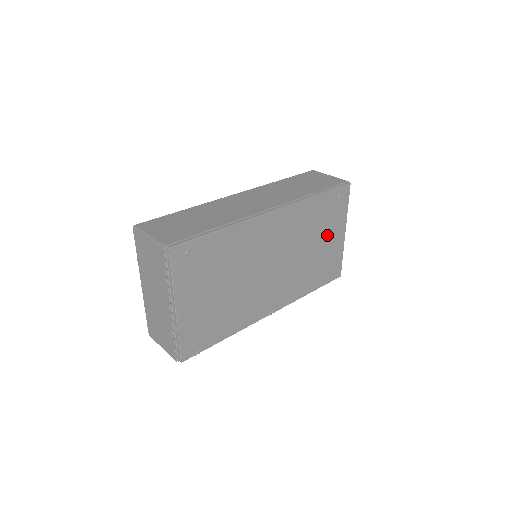
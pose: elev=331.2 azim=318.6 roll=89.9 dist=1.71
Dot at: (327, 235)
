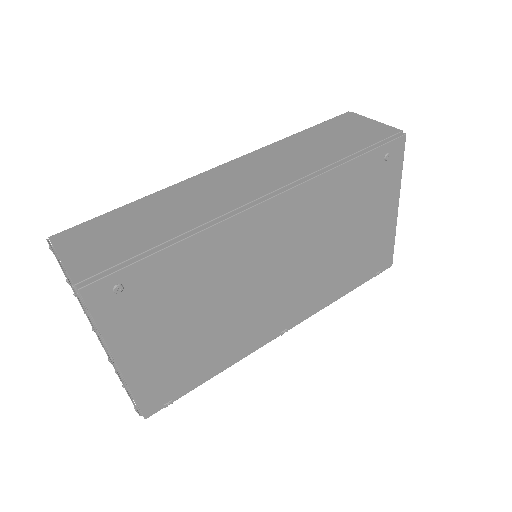
Dot at: (367, 217)
